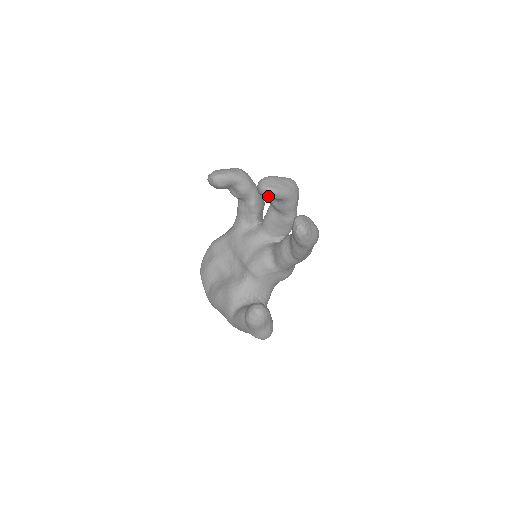
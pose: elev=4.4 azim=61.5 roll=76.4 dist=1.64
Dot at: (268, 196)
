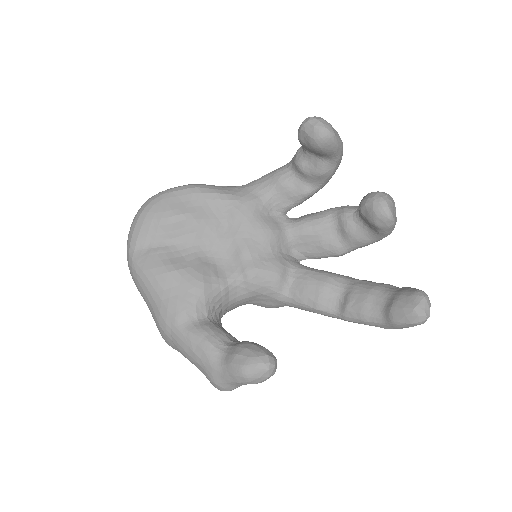
Dot at: (379, 222)
